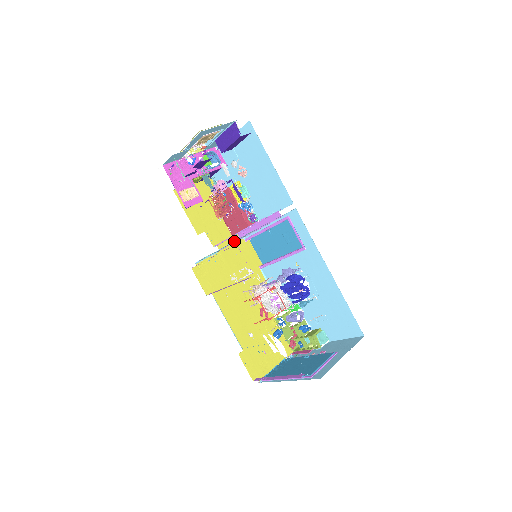
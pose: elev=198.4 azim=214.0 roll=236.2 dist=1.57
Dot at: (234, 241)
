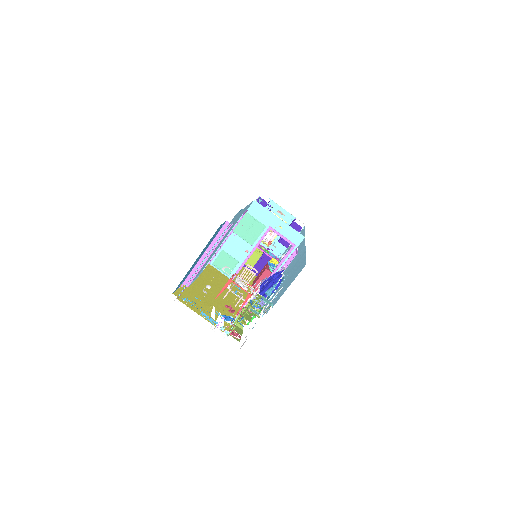
Dot at: (247, 210)
